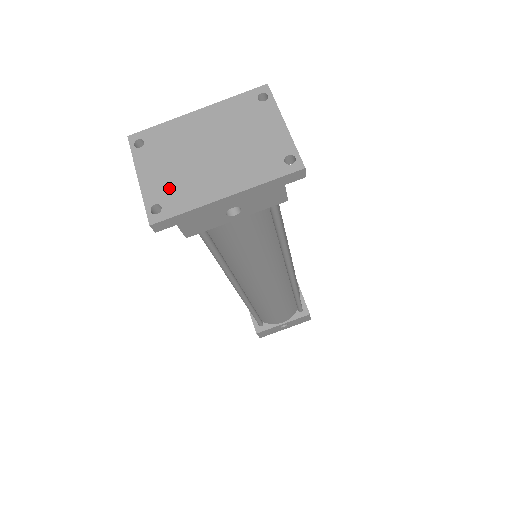
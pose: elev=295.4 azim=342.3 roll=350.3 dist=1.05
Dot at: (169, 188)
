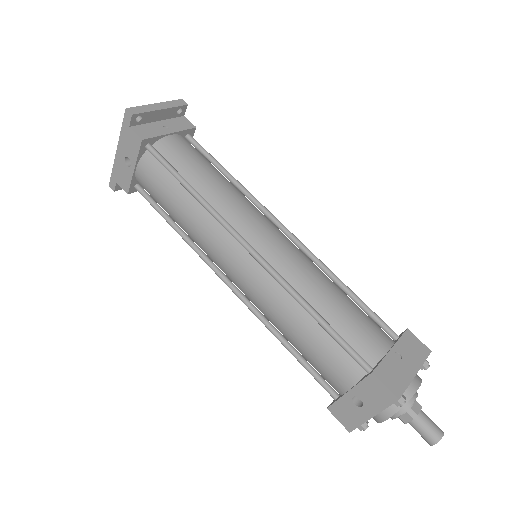
Dot at: occluded
